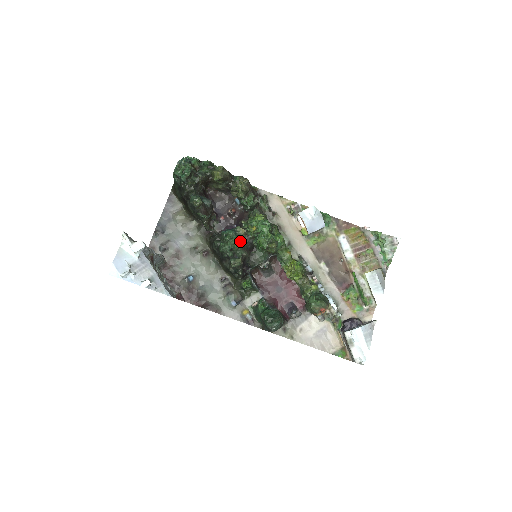
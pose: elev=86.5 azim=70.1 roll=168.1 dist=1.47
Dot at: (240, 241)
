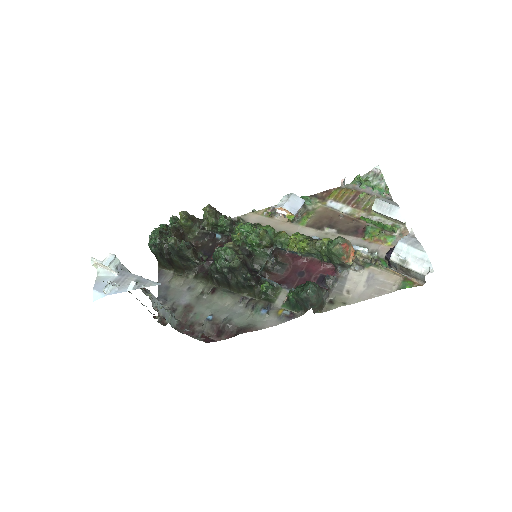
Dot at: (230, 249)
